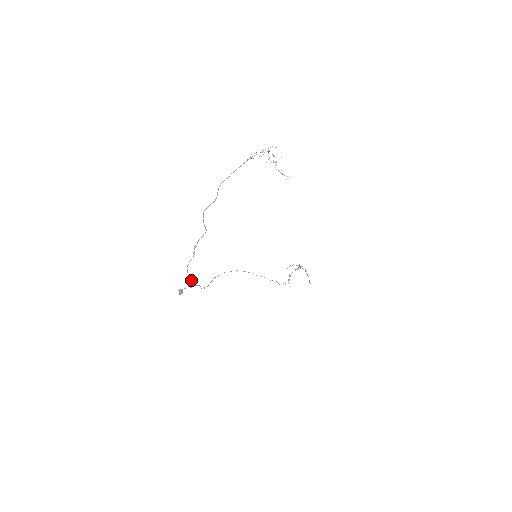
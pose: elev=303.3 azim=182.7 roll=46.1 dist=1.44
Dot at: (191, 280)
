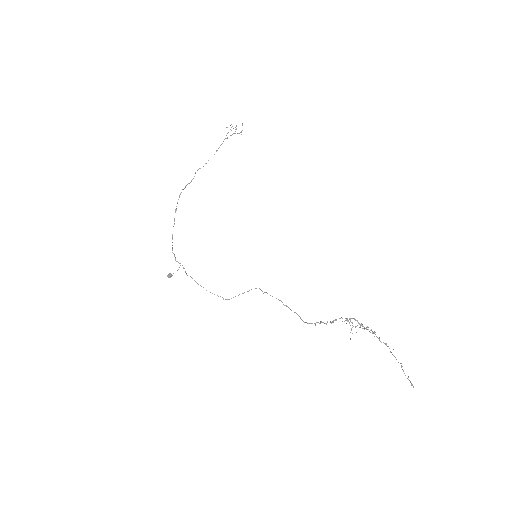
Dot at: (173, 253)
